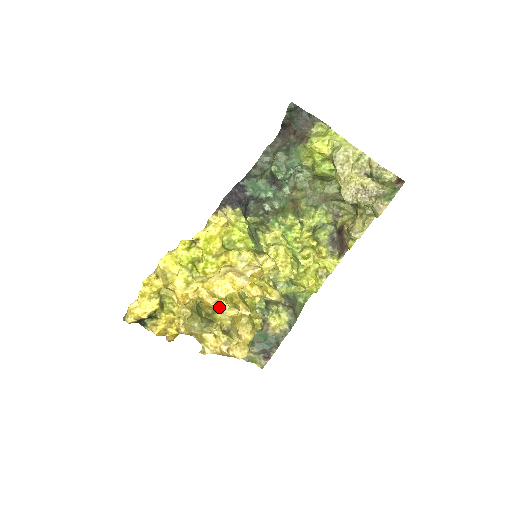
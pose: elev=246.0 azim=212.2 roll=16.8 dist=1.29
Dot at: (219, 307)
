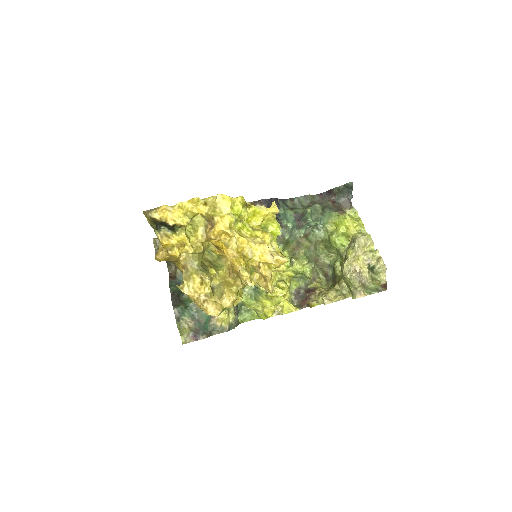
Dot at: (236, 262)
